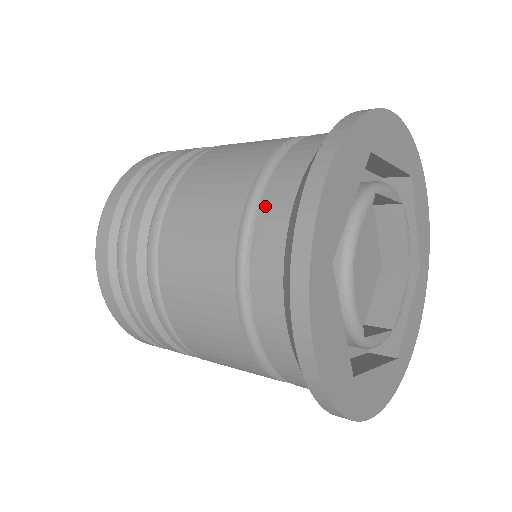
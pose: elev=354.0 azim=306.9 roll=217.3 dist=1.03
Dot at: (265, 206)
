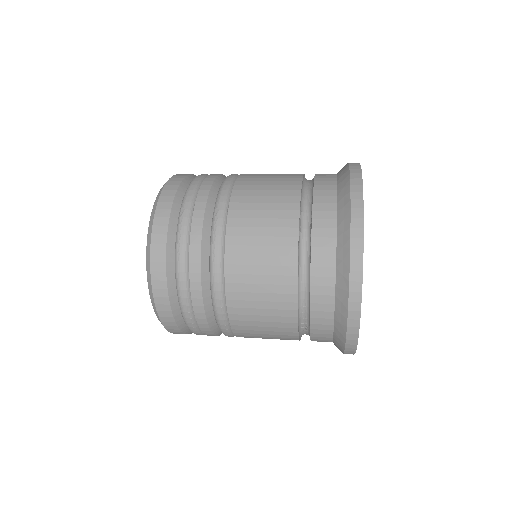
Dot at: (314, 303)
